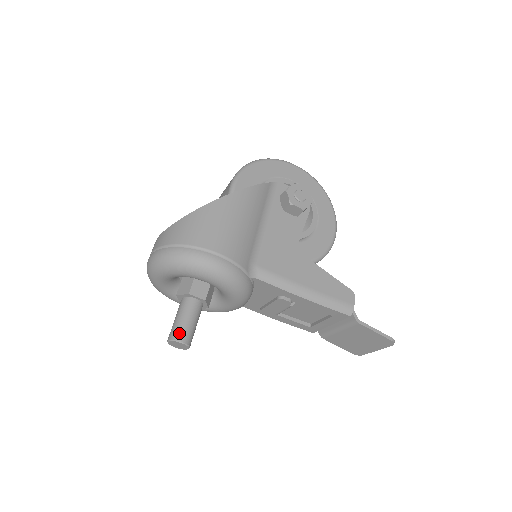
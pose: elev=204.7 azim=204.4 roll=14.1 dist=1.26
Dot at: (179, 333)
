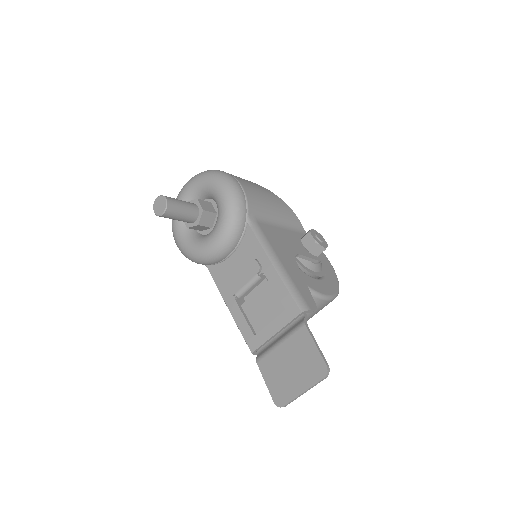
Dot at: (170, 197)
